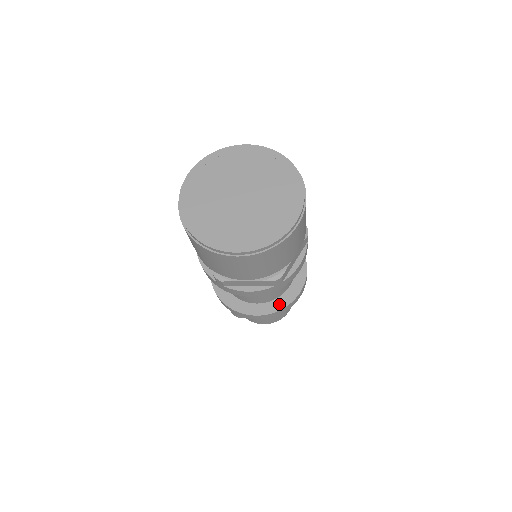
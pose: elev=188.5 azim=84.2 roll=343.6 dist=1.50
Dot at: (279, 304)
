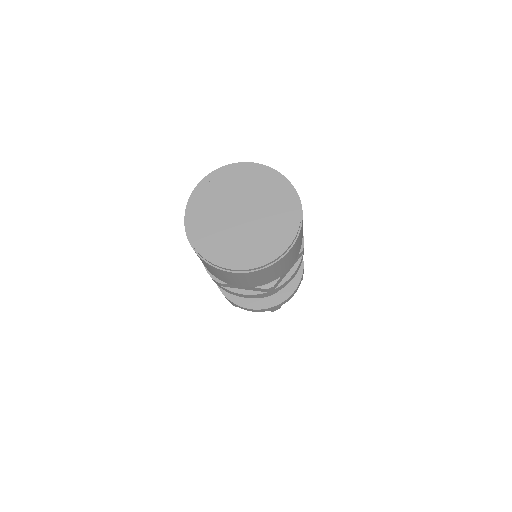
Dot at: (272, 301)
